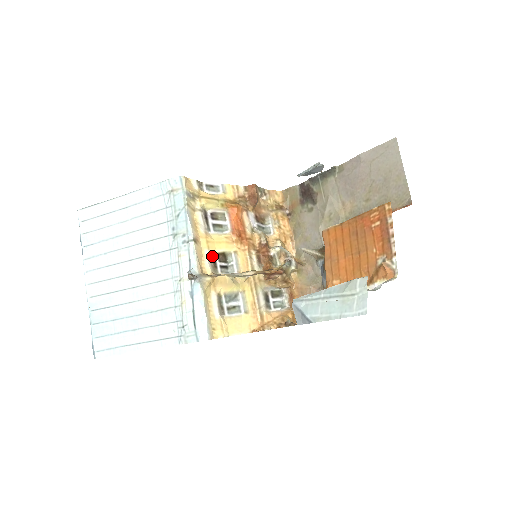
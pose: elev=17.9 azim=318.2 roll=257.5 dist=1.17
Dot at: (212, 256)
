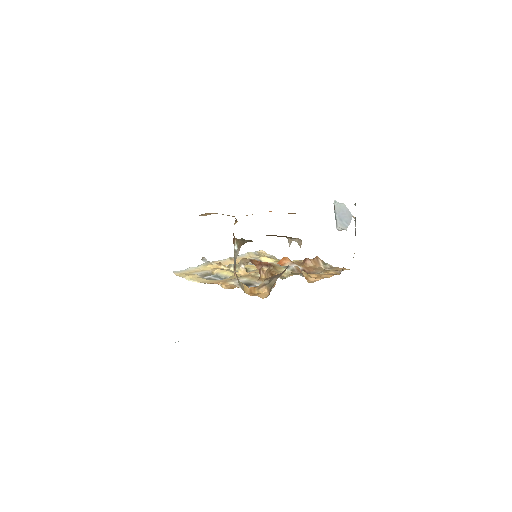
Dot at: occluded
